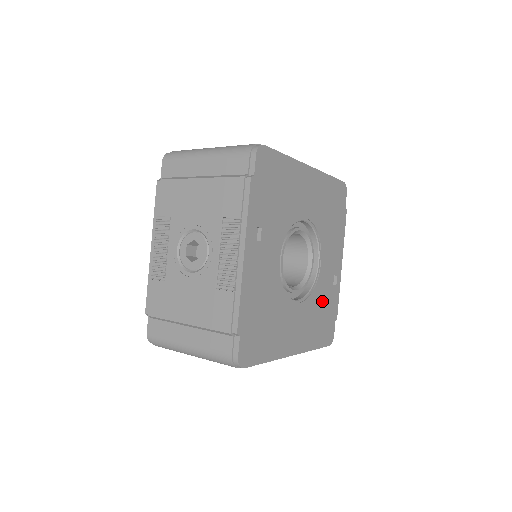
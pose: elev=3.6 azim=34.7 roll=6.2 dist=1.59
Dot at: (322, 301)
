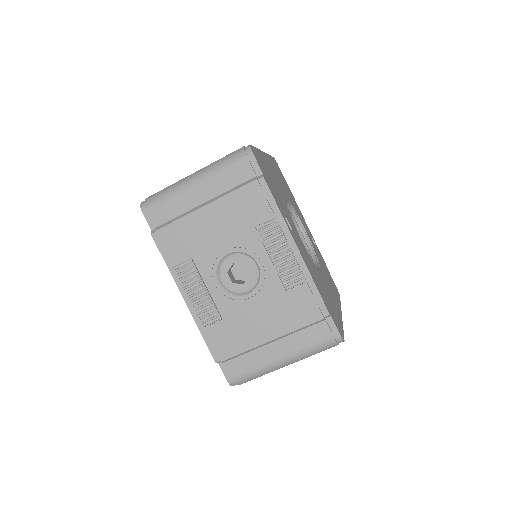
Dot at: (321, 262)
